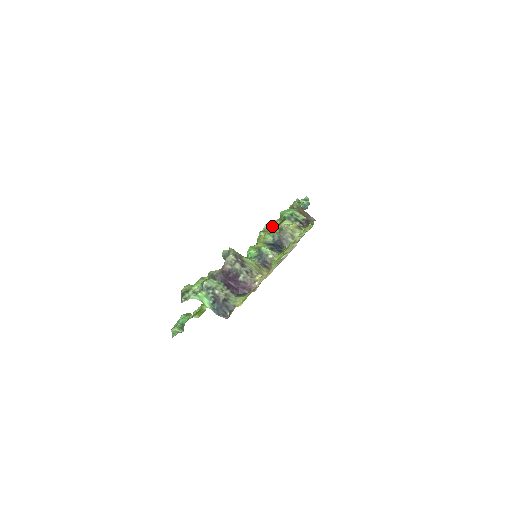
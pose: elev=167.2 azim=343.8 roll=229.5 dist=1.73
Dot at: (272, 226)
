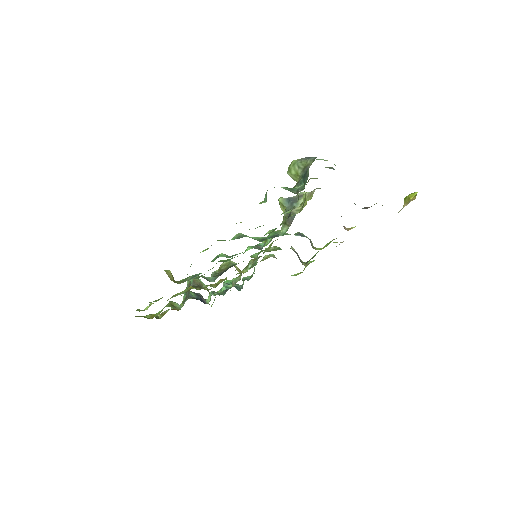
Dot at: occluded
